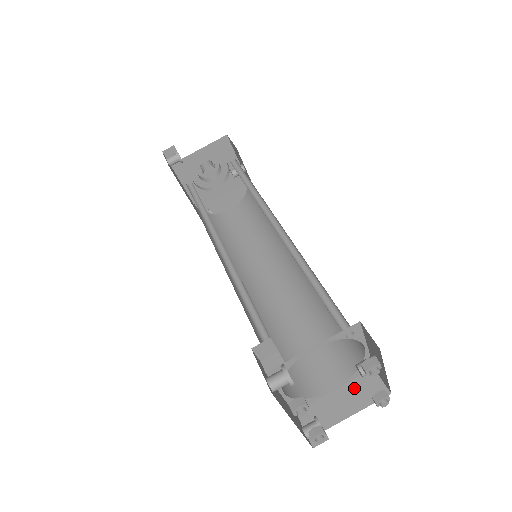
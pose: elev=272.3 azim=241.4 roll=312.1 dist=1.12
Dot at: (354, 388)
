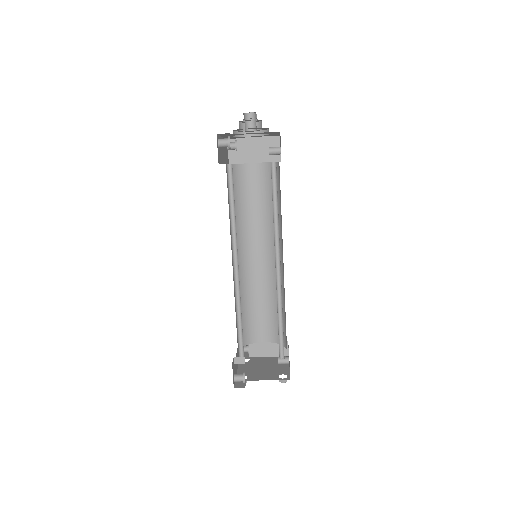
Dot at: (273, 345)
